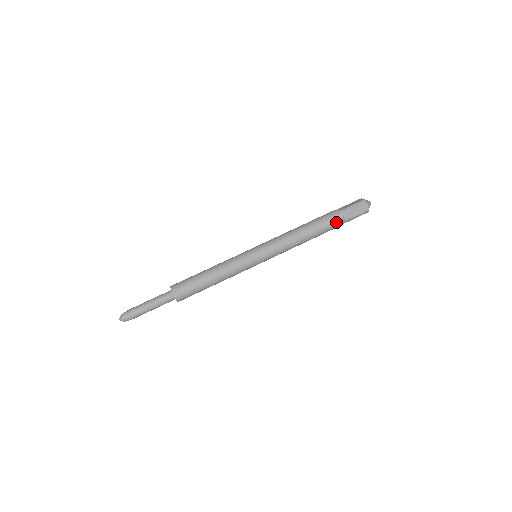
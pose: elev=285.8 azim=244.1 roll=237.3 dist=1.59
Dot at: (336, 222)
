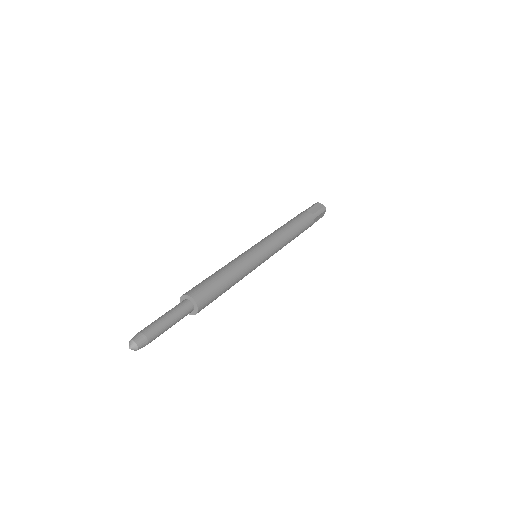
Dot at: (306, 215)
